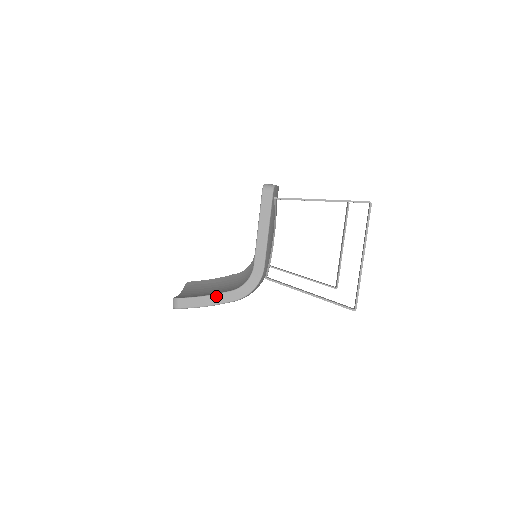
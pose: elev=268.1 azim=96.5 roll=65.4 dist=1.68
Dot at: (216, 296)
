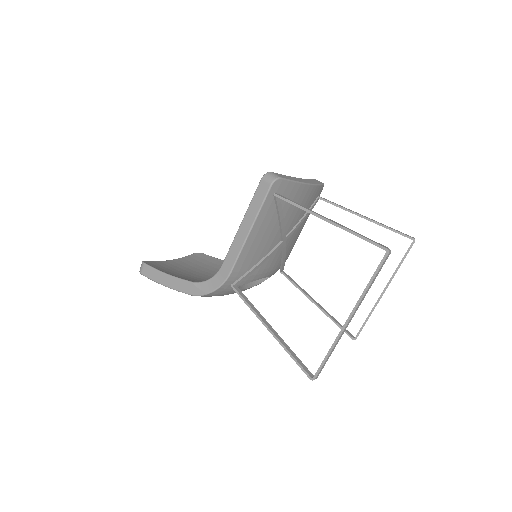
Dot at: (176, 280)
